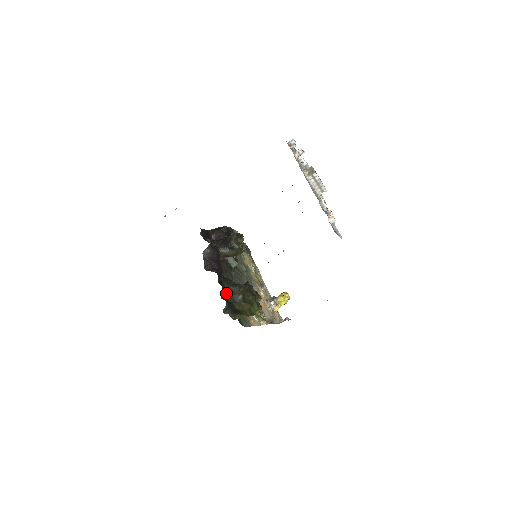
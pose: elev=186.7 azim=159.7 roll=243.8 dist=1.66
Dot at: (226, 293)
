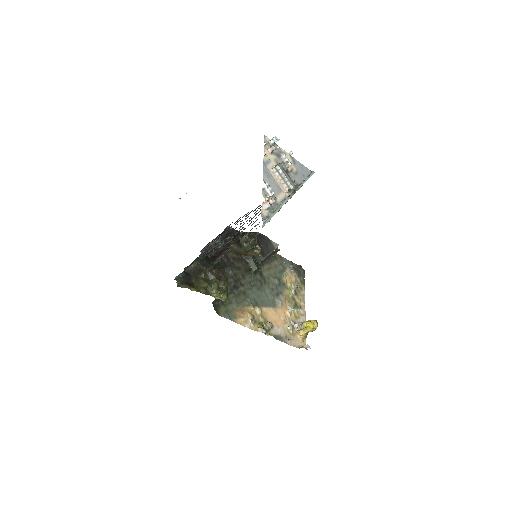
Dot at: (192, 268)
